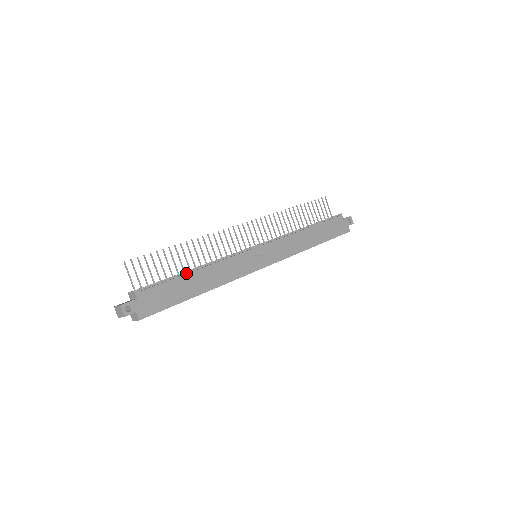
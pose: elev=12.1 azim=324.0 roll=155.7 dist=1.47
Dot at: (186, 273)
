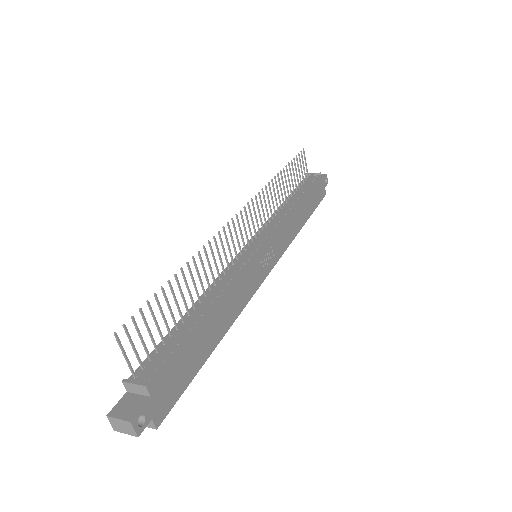
Dot at: (197, 318)
